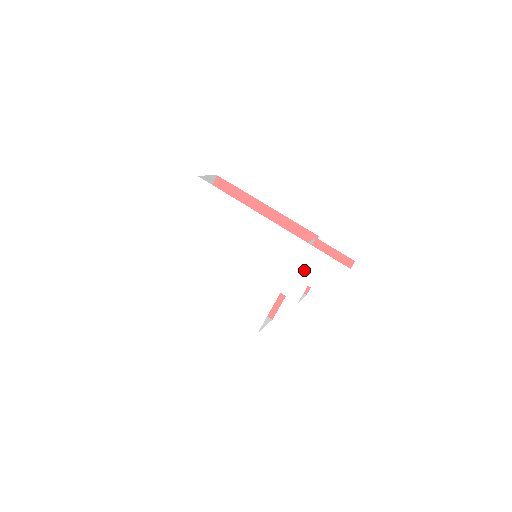
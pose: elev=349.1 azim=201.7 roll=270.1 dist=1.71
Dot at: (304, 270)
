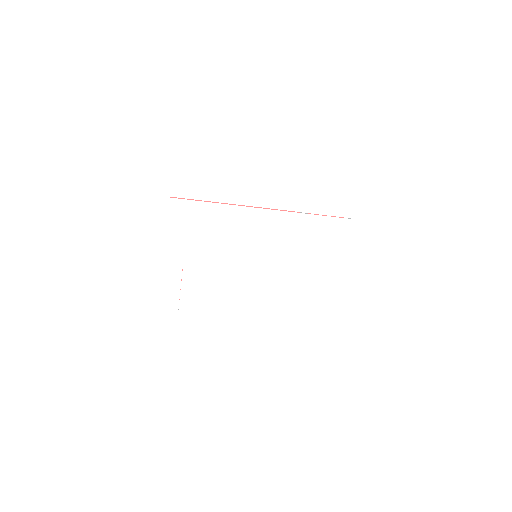
Dot at: (318, 242)
